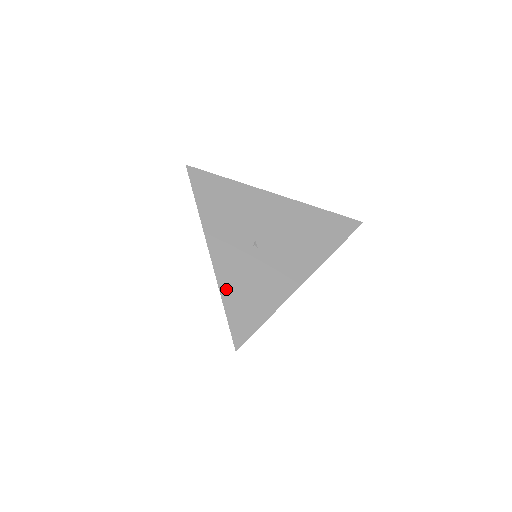
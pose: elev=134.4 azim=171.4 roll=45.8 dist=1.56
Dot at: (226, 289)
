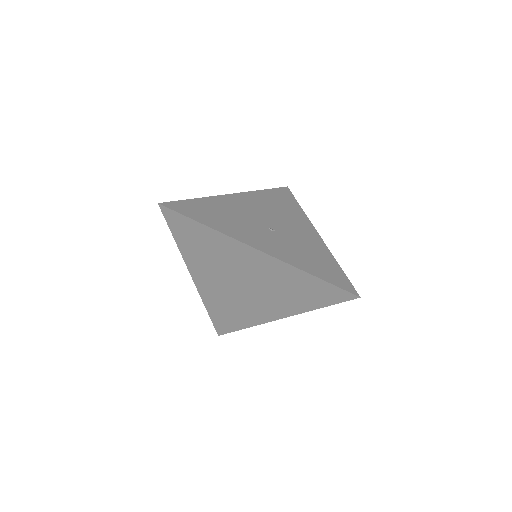
Dot at: (302, 266)
